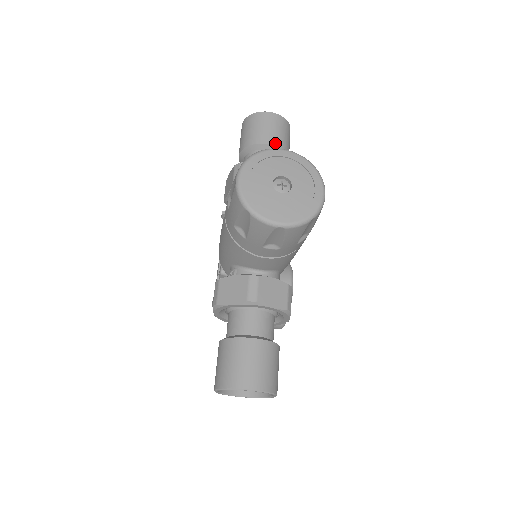
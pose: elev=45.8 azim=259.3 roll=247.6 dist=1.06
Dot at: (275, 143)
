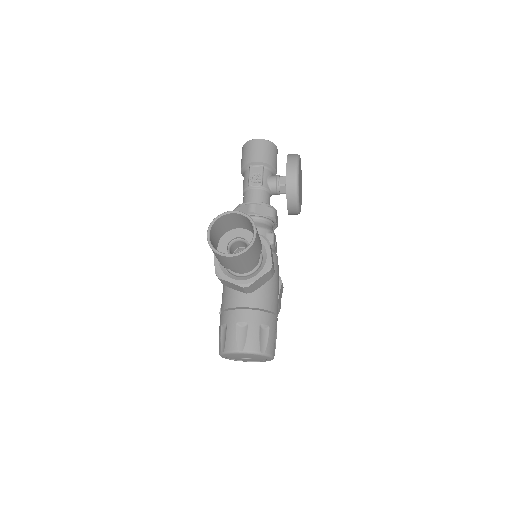
Dot at: (242, 269)
